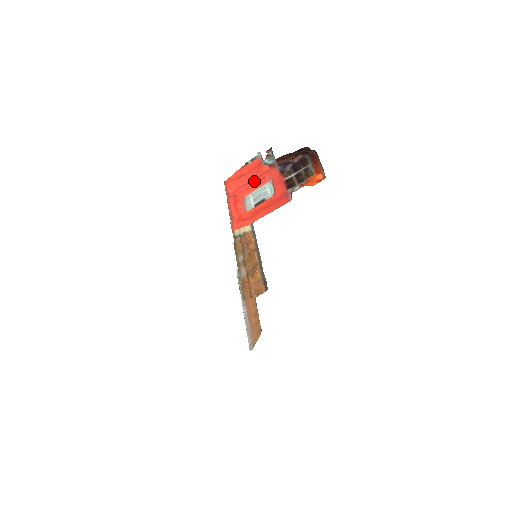
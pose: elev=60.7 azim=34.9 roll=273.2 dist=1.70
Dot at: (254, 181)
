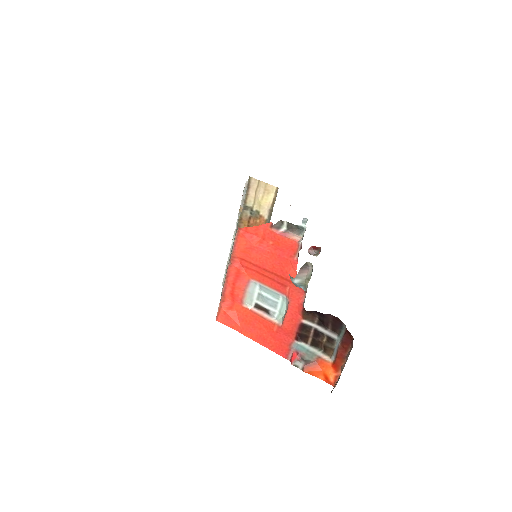
Dot at: (271, 275)
